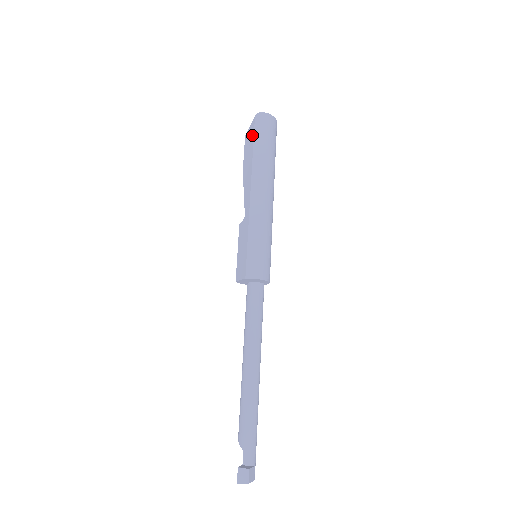
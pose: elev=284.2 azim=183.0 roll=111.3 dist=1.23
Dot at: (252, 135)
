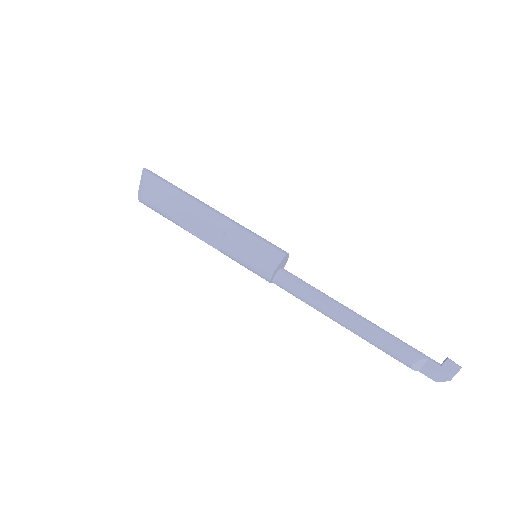
Dot at: (158, 181)
